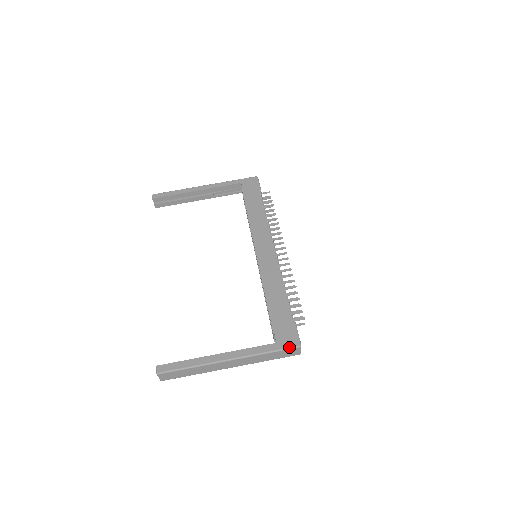
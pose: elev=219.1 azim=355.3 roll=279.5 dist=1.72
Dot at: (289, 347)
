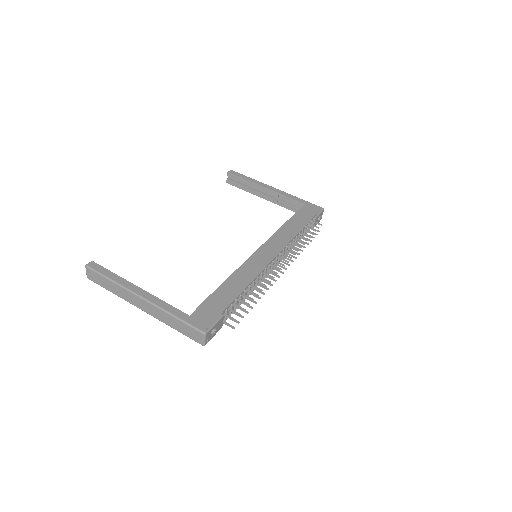
Dot at: (195, 326)
